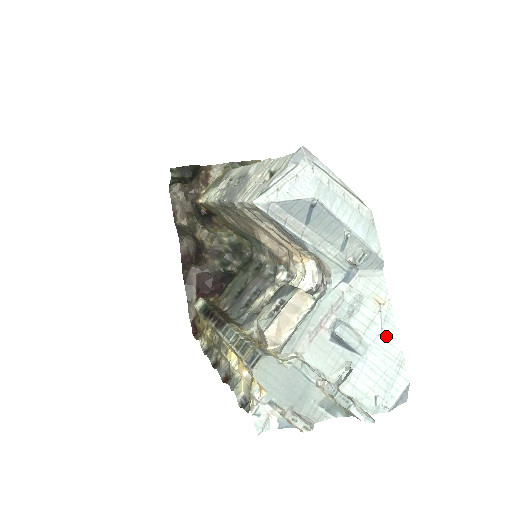
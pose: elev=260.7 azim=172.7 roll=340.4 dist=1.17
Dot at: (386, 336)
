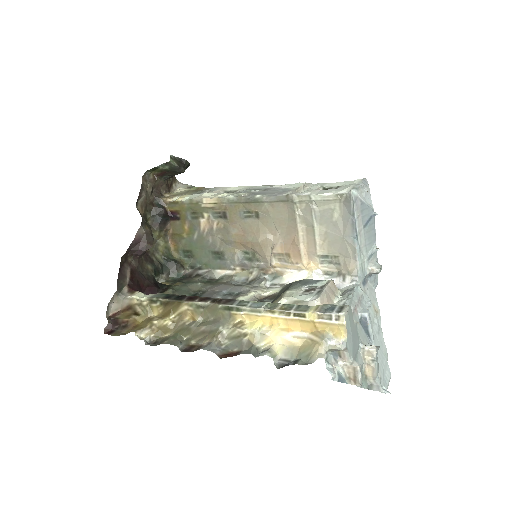
Dot at: (380, 335)
